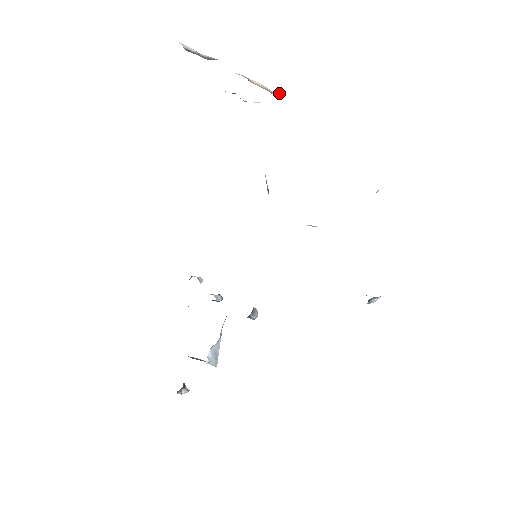
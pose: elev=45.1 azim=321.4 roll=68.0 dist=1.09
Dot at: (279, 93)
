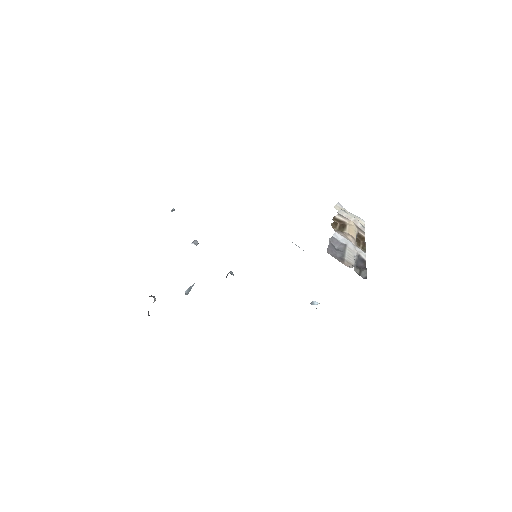
Dot at: (359, 233)
